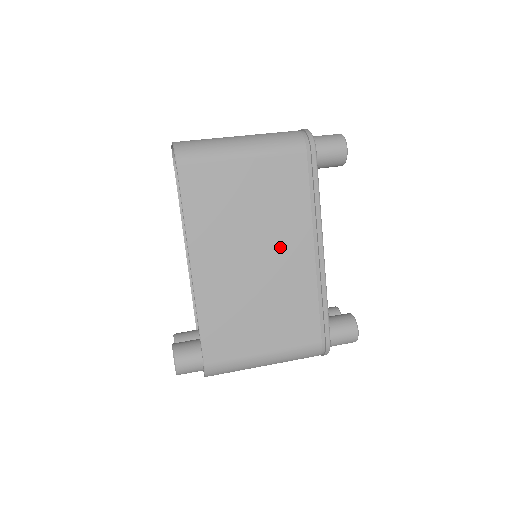
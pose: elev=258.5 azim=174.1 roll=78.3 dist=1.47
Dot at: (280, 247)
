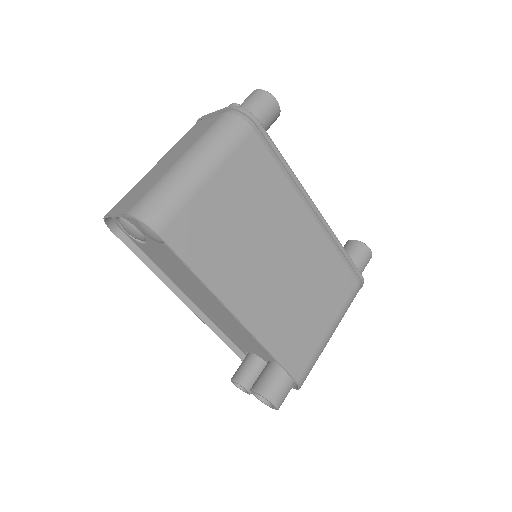
Dot at: (287, 234)
